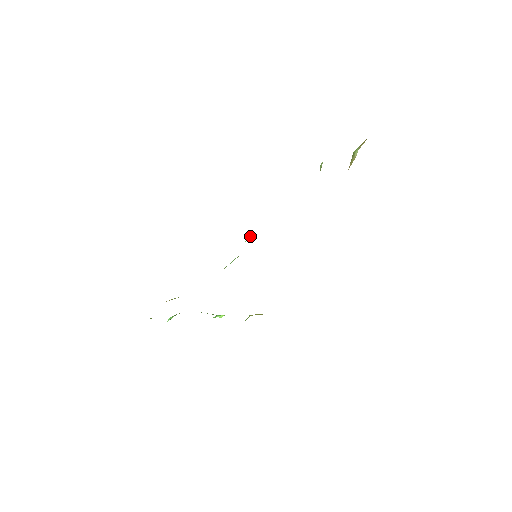
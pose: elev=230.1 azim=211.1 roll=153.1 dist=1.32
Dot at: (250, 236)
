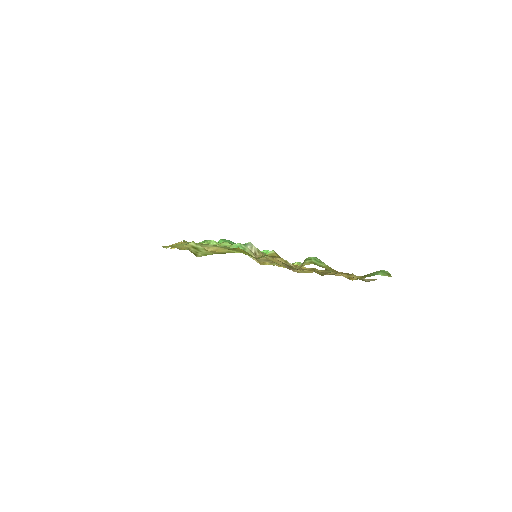
Dot at: occluded
